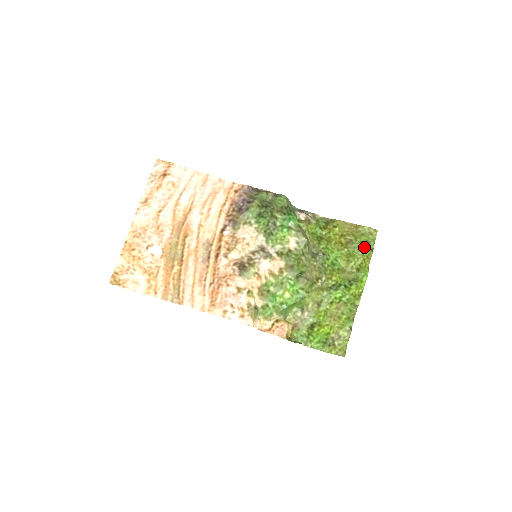
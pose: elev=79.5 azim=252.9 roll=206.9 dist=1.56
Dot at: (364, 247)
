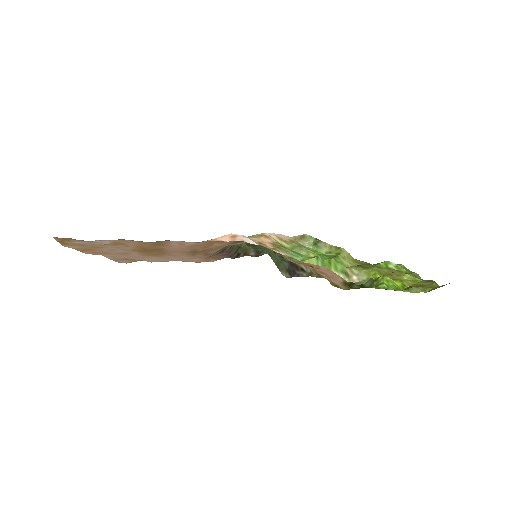
Dot at: occluded
